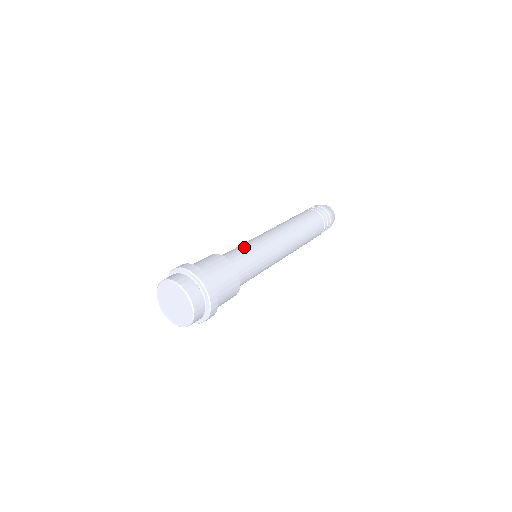
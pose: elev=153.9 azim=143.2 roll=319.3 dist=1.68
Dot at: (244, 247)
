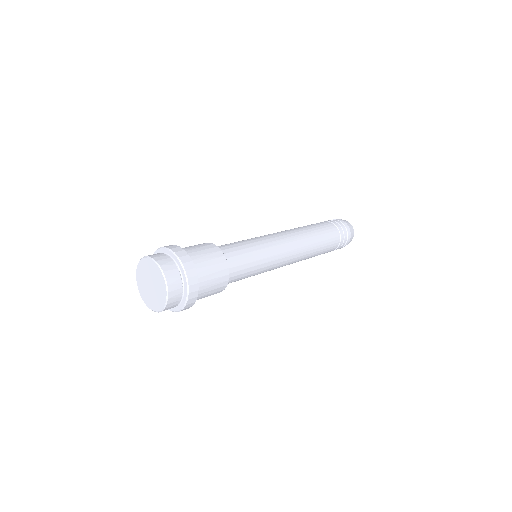
Dot at: occluded
